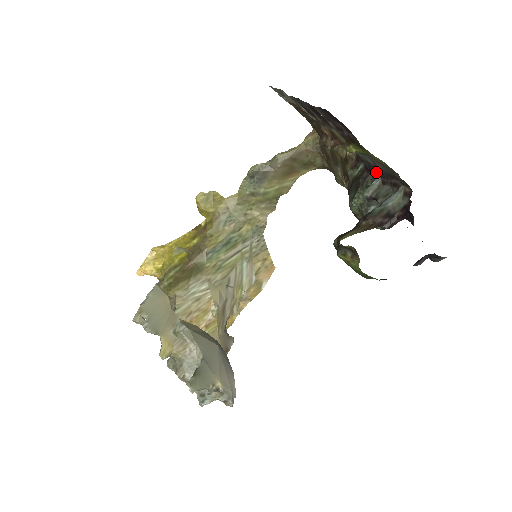
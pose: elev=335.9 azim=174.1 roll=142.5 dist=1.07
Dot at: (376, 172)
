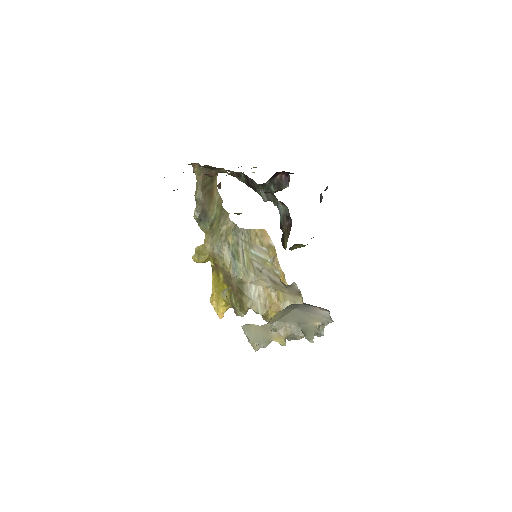
Dot at: occluded
